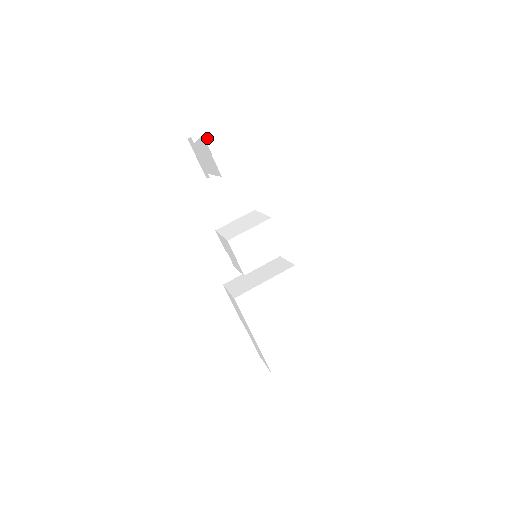
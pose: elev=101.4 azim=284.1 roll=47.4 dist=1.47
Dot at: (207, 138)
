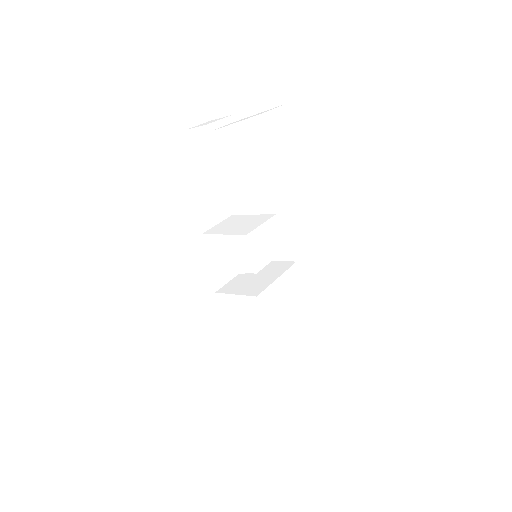
Dot at: (265, 118)
